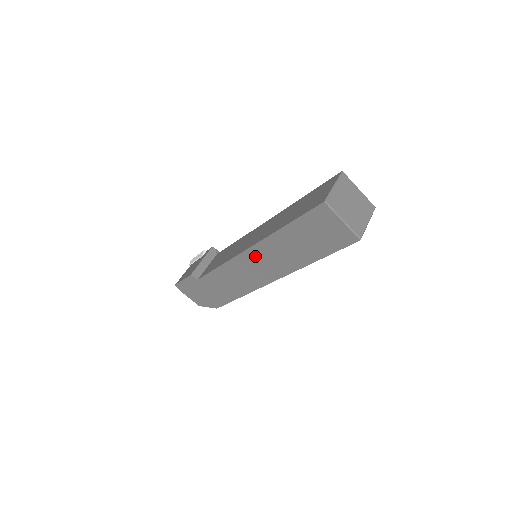
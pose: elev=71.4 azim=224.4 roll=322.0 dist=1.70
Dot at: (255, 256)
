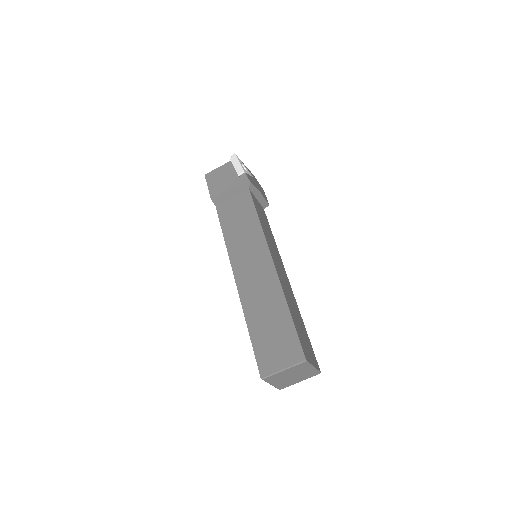
Dot at: occluded
